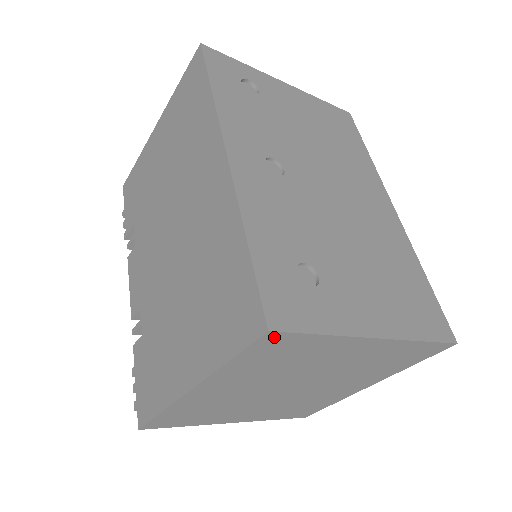
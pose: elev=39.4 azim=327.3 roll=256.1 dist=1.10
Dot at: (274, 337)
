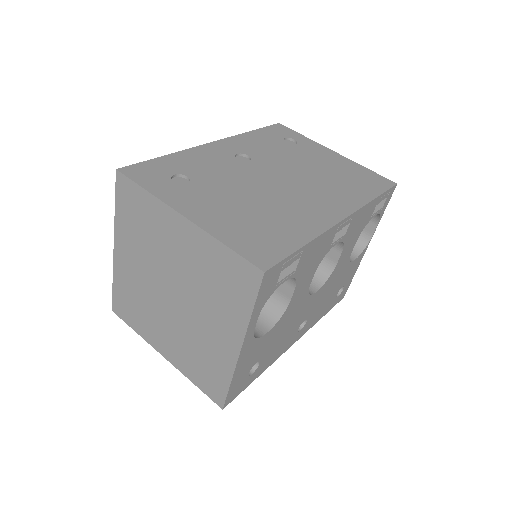
Dot at: (122, 180)
